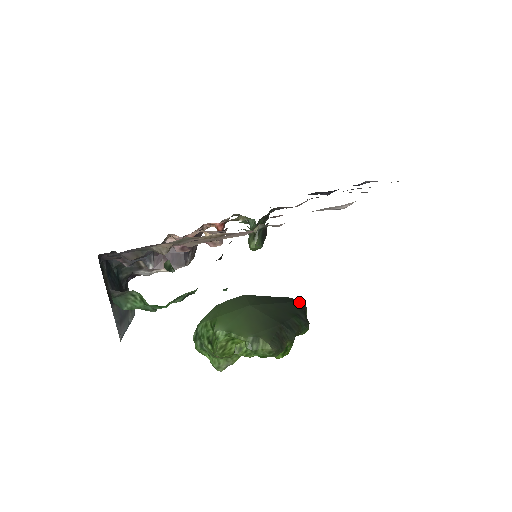
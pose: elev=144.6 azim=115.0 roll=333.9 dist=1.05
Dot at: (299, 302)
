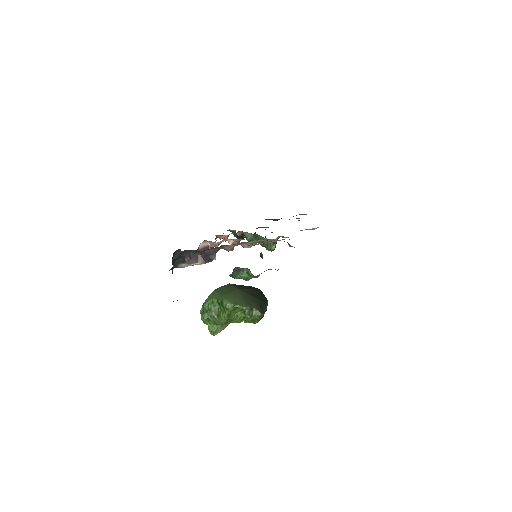
Dot at: (259, 289)
